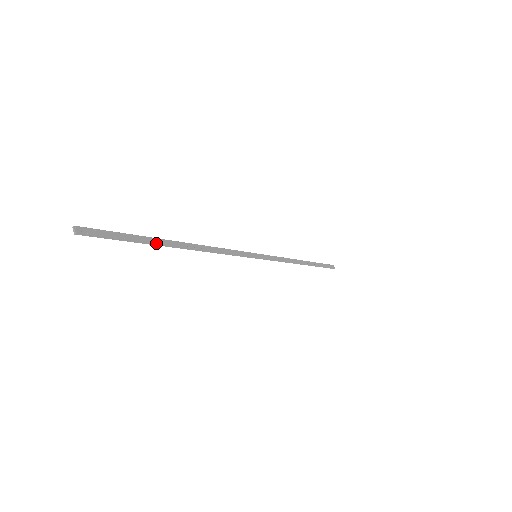
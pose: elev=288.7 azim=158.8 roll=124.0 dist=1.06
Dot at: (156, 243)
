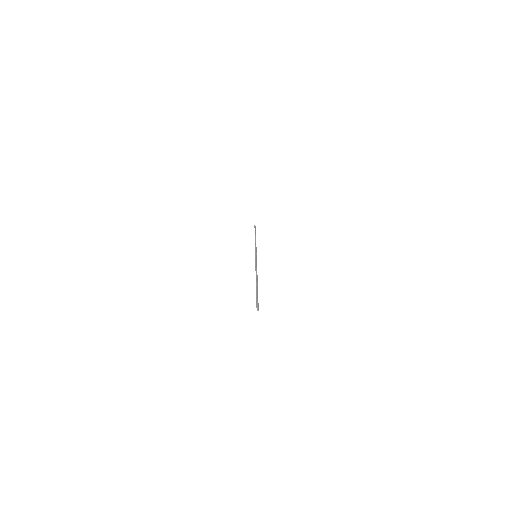
Dot at: occluded
